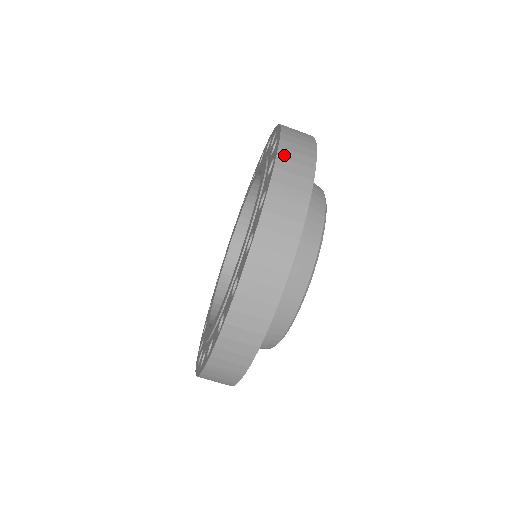
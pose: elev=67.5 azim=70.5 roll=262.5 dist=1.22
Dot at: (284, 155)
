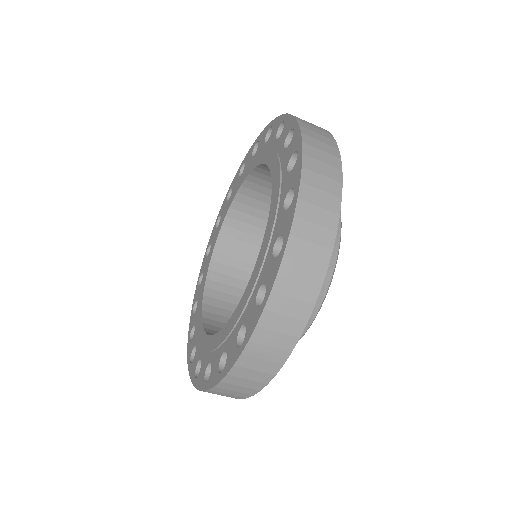
Dot at: (274, 307)
